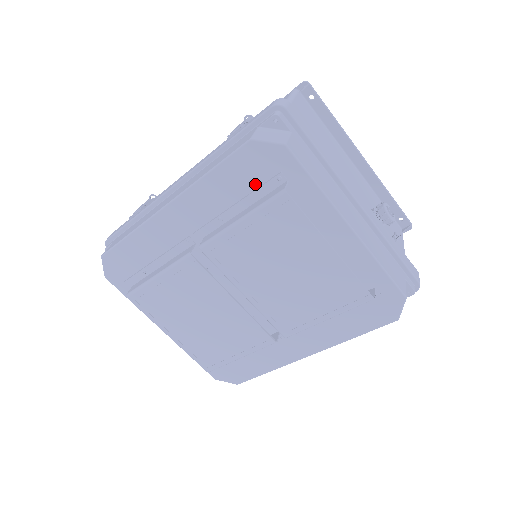
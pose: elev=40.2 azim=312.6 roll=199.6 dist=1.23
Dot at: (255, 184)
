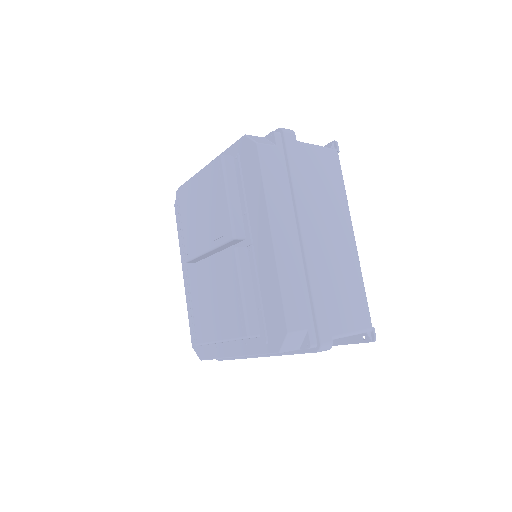
Dot at: occluded
